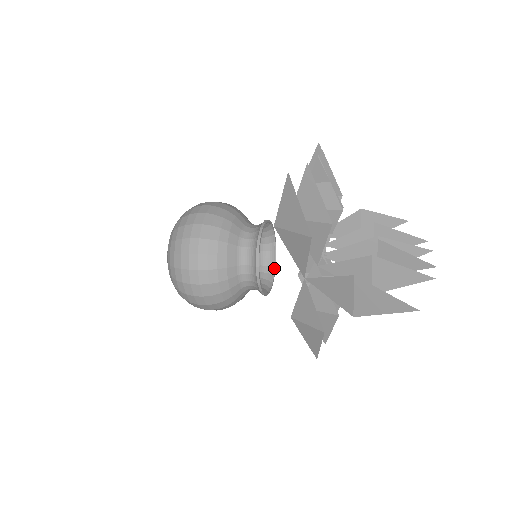
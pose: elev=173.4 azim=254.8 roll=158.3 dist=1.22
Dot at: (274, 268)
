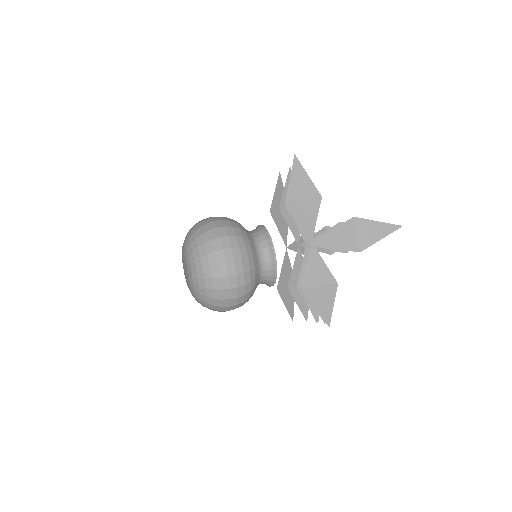
Dot at: occluded
